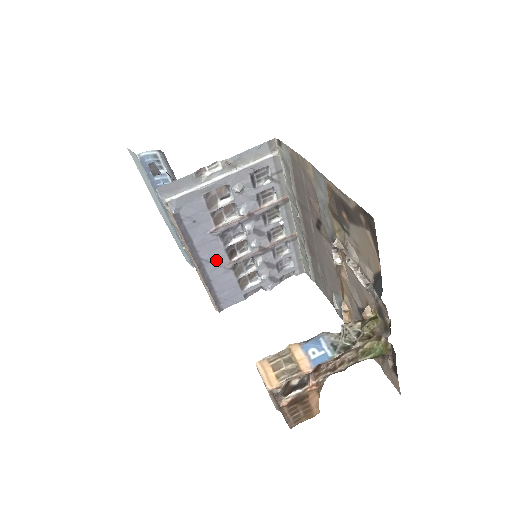
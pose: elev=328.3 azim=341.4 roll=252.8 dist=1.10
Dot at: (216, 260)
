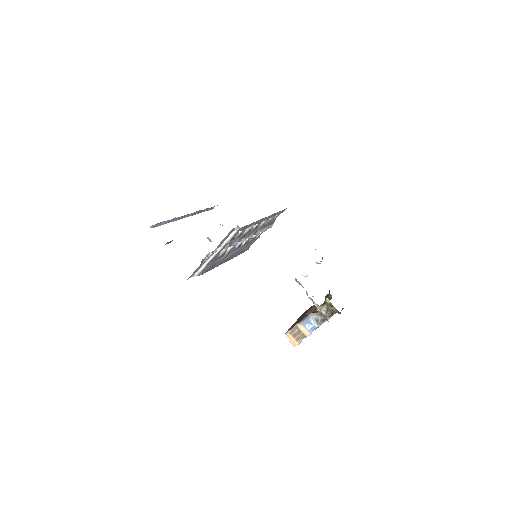
Dot at: (233, 253)
